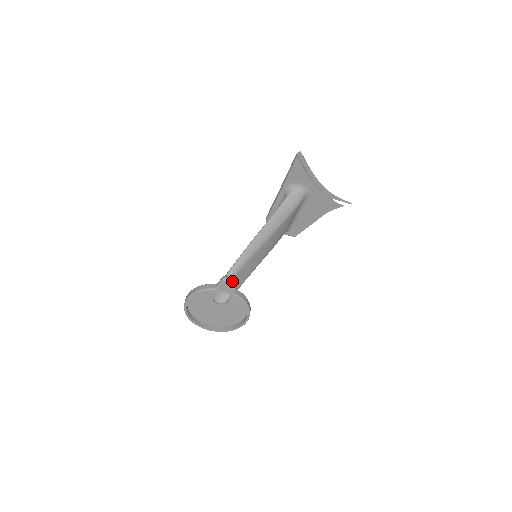
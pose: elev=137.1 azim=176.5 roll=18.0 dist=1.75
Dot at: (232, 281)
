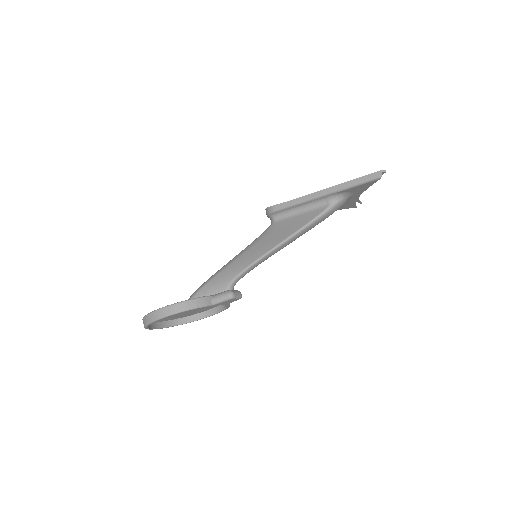
Dot at: (239, 297)
